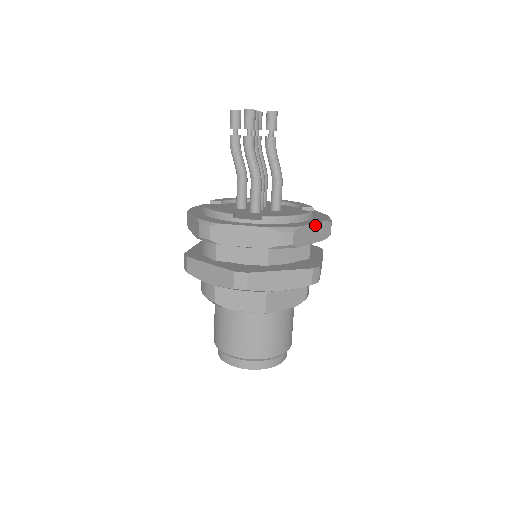
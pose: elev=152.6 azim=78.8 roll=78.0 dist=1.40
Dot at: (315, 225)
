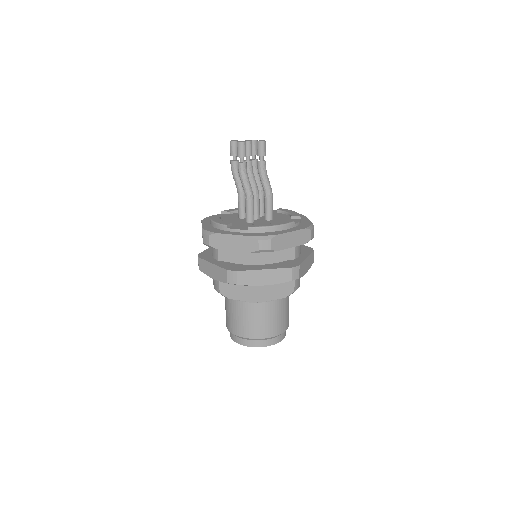
Dot at: (293, 233)
